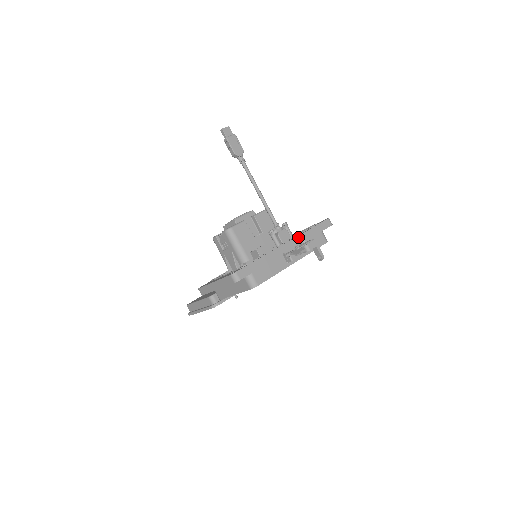
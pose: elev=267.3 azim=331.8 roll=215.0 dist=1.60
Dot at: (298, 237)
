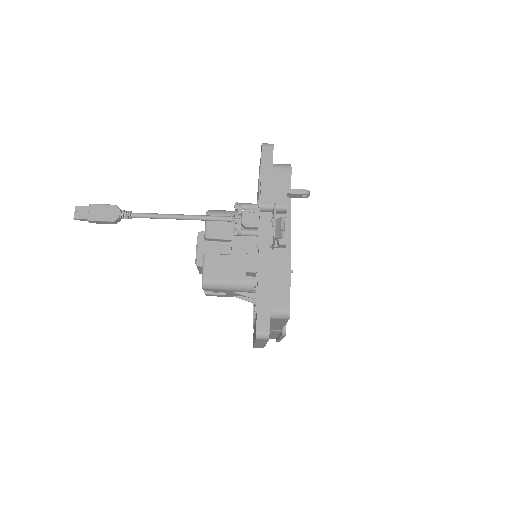
Dot at: (261, 211)
